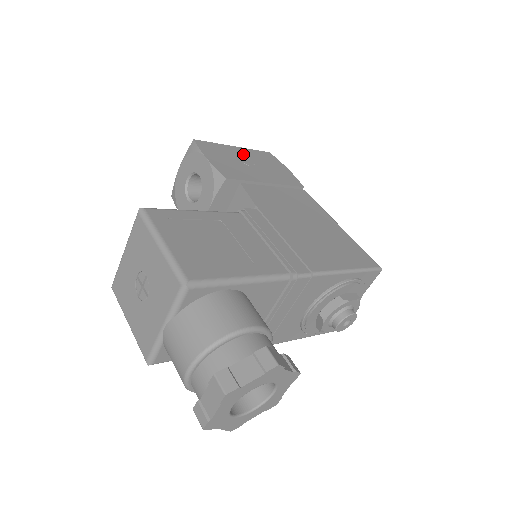
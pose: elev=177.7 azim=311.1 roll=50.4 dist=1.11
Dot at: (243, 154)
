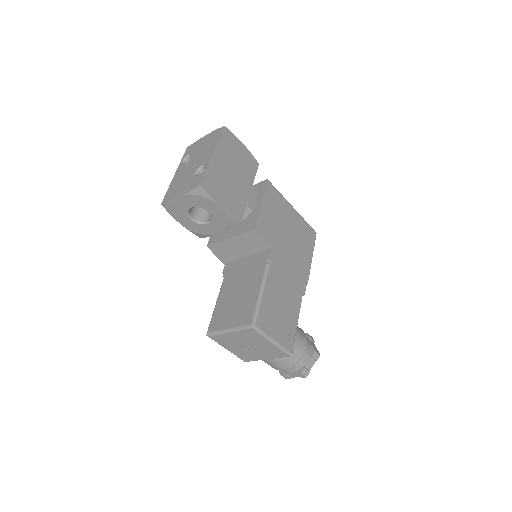
Dot at: (223, 161)
